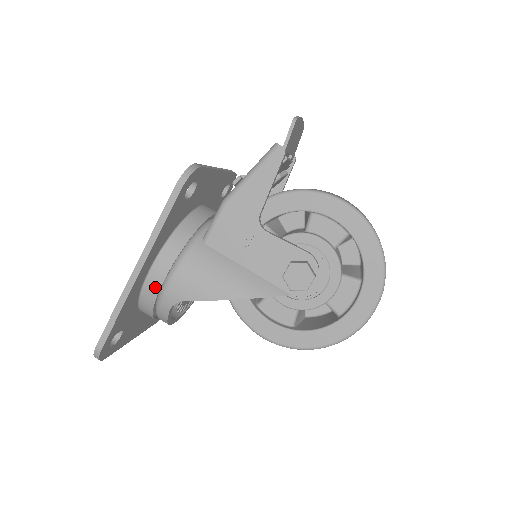
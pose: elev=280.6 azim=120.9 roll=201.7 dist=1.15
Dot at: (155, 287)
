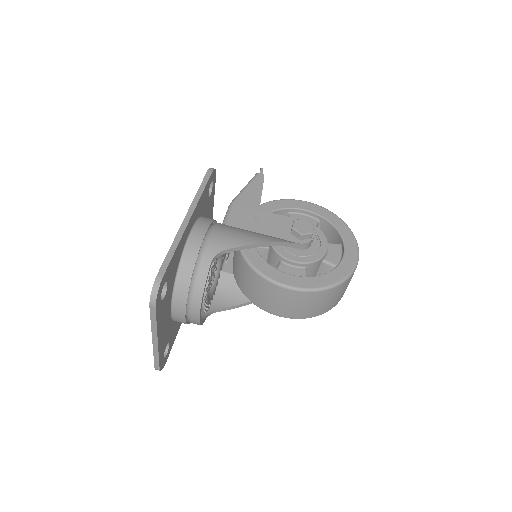
Dot at: (197, 243)
